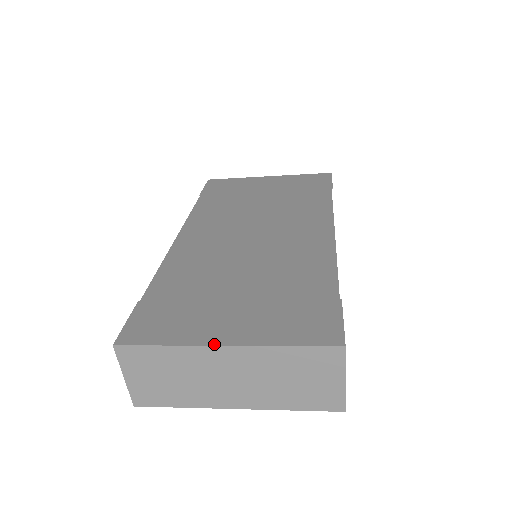
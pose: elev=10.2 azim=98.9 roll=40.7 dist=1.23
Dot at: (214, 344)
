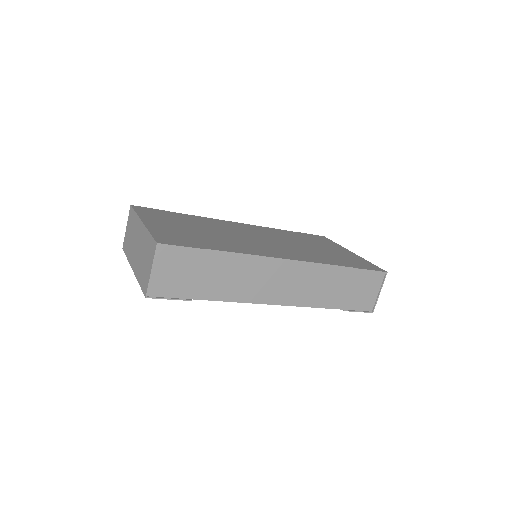
Dot at: (142, 220)
